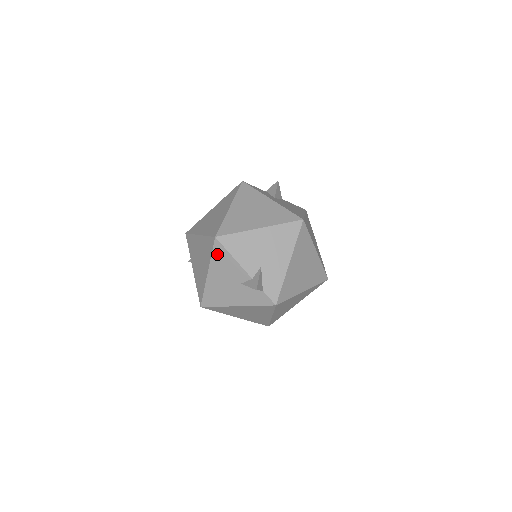
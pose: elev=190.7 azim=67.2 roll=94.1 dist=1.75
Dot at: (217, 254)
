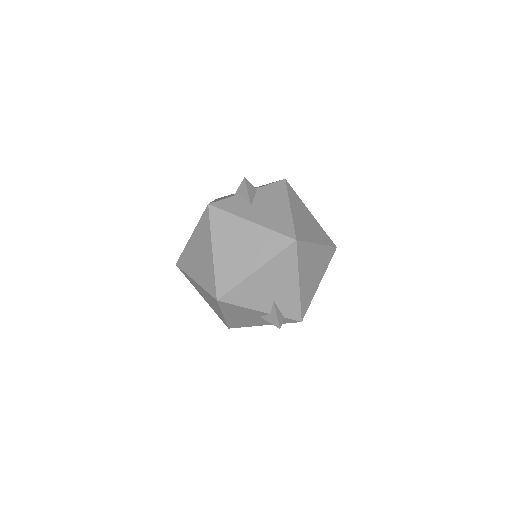
Dot at: (225, 307)
